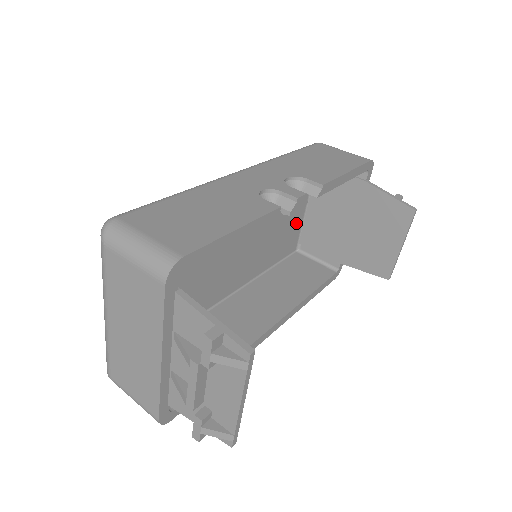
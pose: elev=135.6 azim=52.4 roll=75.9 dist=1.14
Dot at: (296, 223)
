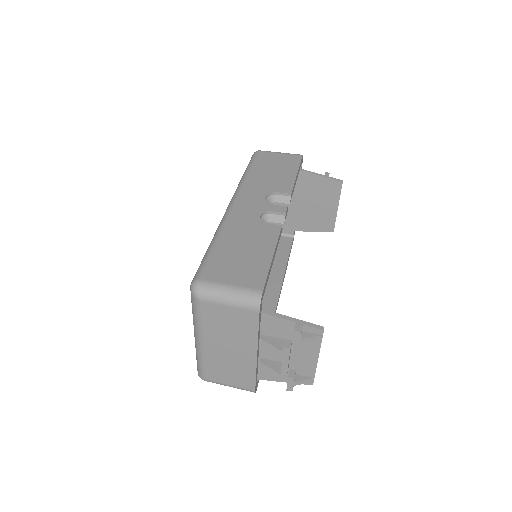
Dot at: occluded
